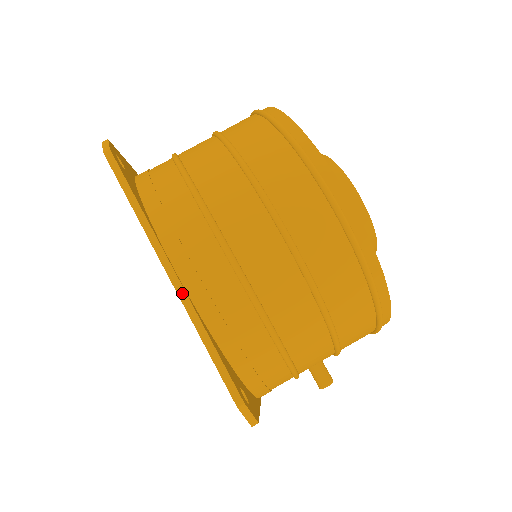
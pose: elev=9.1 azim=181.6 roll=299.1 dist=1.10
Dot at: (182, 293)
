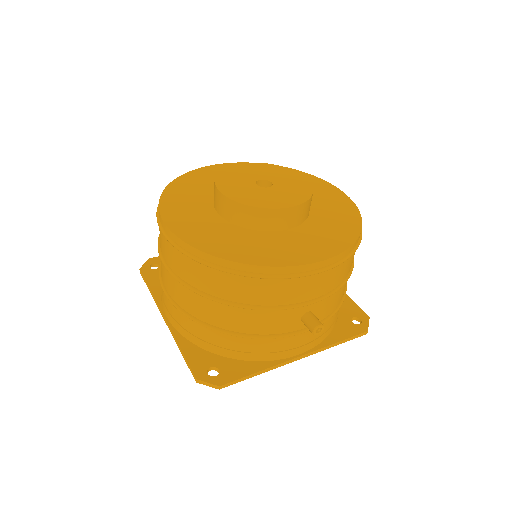
Dot at: (169, 328)
